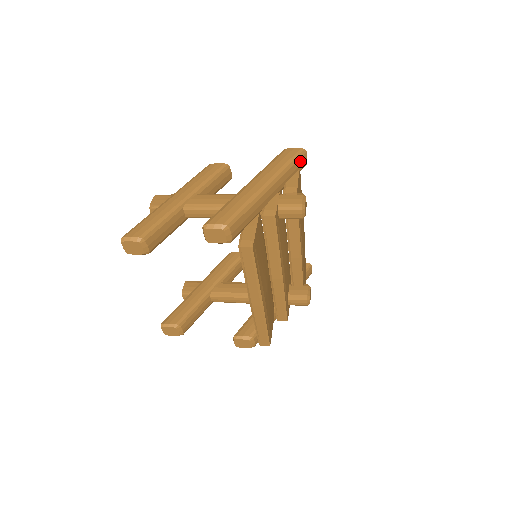
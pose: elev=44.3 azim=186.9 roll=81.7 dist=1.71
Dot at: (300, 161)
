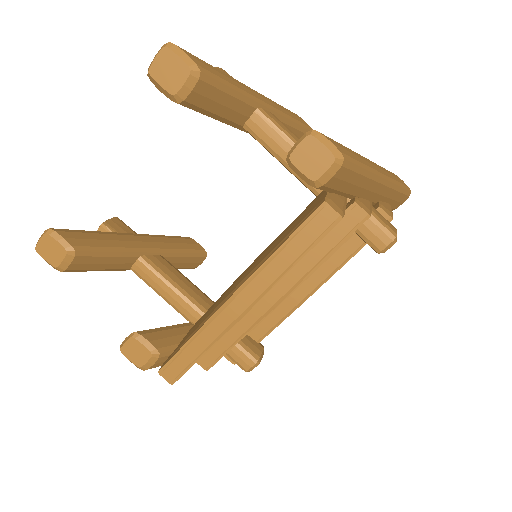
Dot at: (401, 197)
